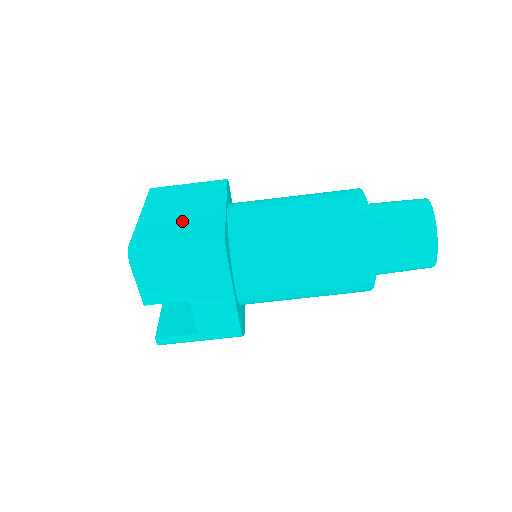
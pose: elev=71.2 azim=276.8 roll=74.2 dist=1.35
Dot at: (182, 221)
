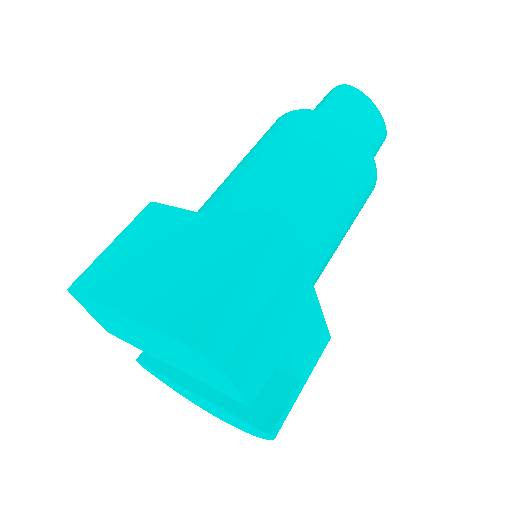
Dot at: (201, 269)
